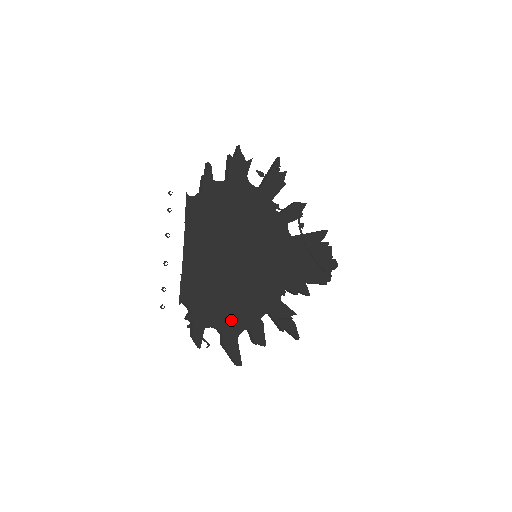
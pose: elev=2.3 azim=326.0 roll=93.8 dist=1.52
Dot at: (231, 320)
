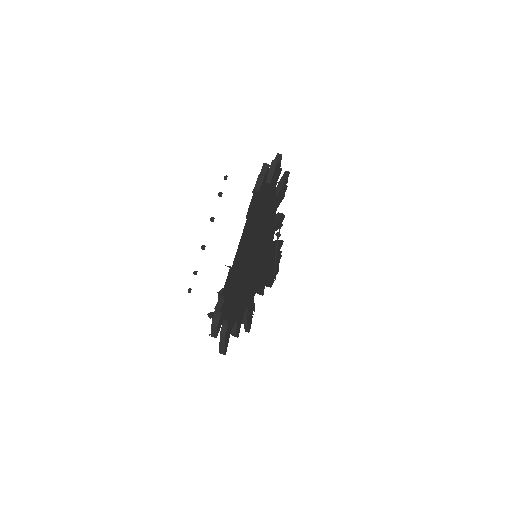
Dot at: (234, 313)
